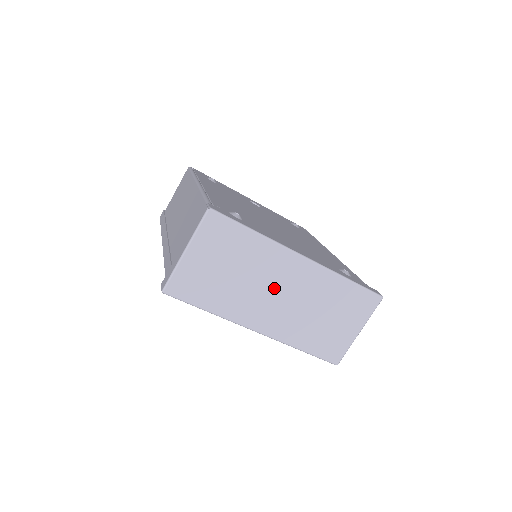
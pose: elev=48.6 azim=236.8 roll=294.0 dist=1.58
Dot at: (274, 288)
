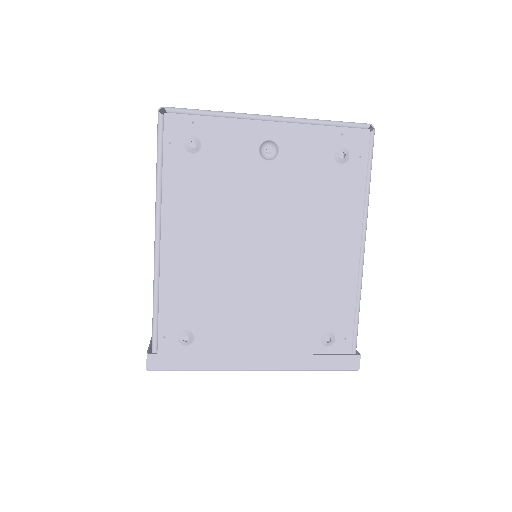
Dot at: occluded
